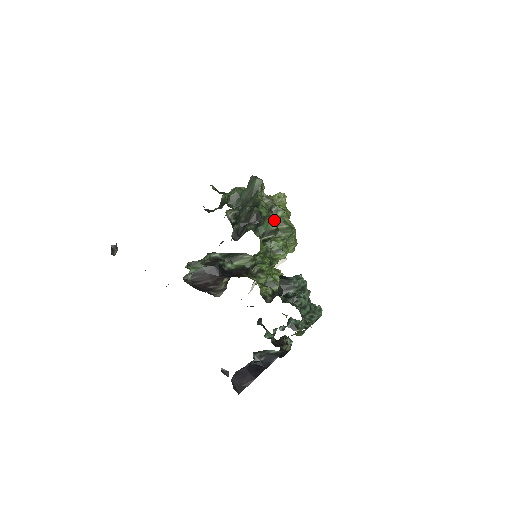
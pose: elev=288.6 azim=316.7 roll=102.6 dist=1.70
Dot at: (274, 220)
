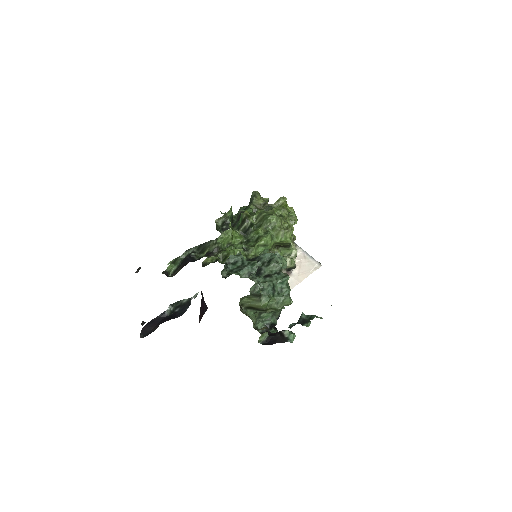
Dot at: (256, 214)
